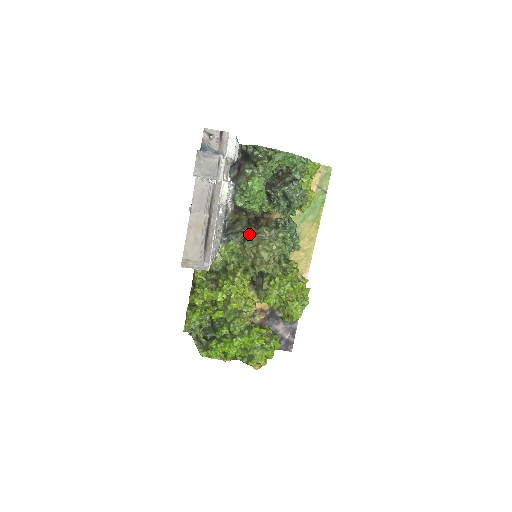
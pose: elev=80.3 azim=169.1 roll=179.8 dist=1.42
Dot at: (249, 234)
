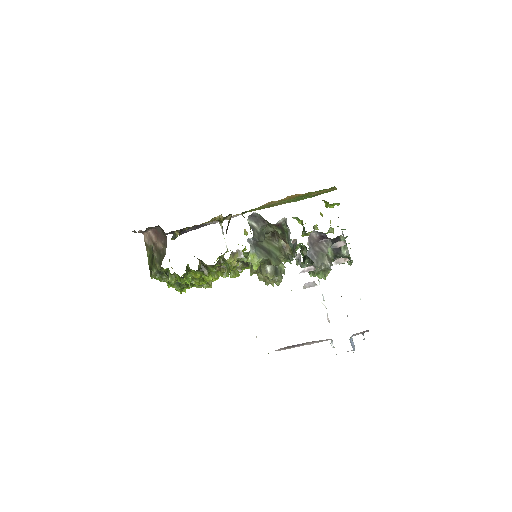
Dot at: (276, 265)
